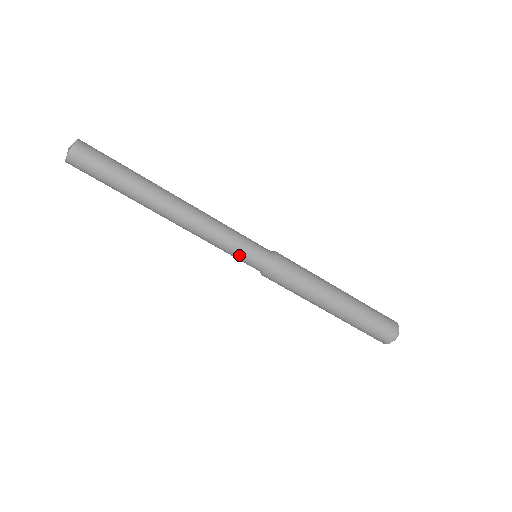
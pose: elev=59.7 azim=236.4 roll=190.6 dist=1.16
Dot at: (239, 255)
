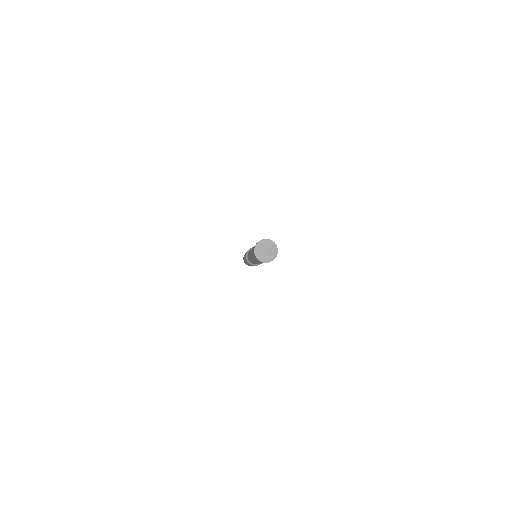
Dot at: (250, 261)
